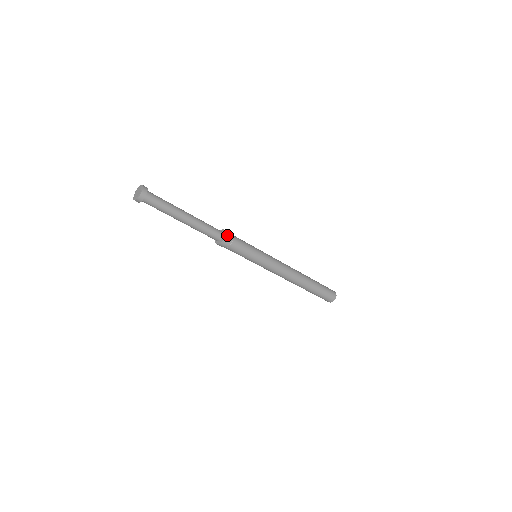
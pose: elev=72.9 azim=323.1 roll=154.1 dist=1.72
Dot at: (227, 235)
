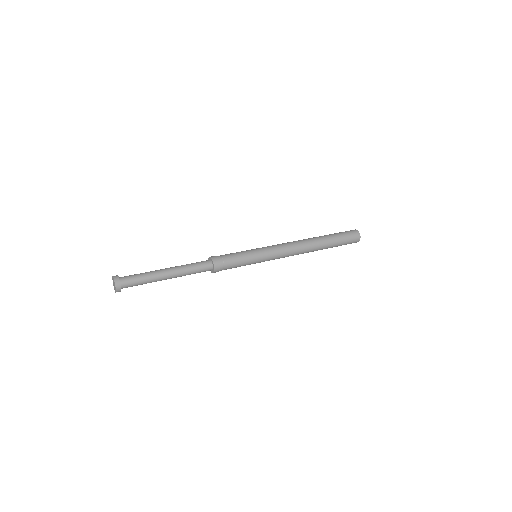
Dot at: (216, 267)
